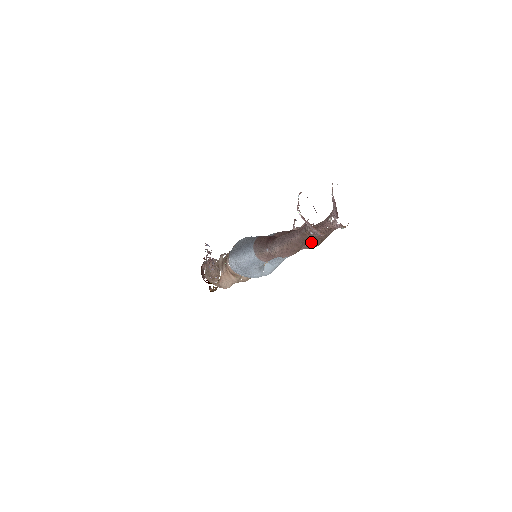
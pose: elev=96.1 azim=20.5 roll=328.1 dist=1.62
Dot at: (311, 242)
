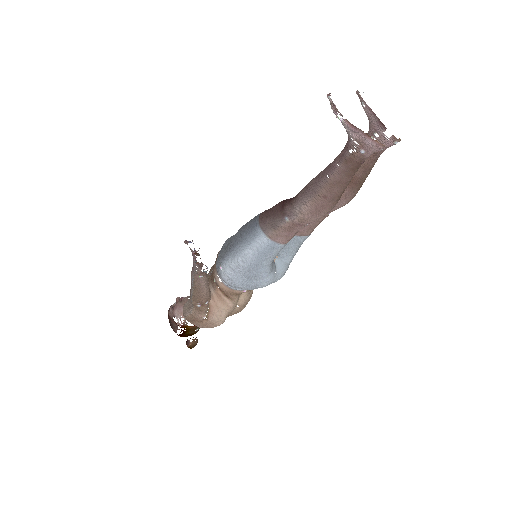
Dot at: (347, 189)
